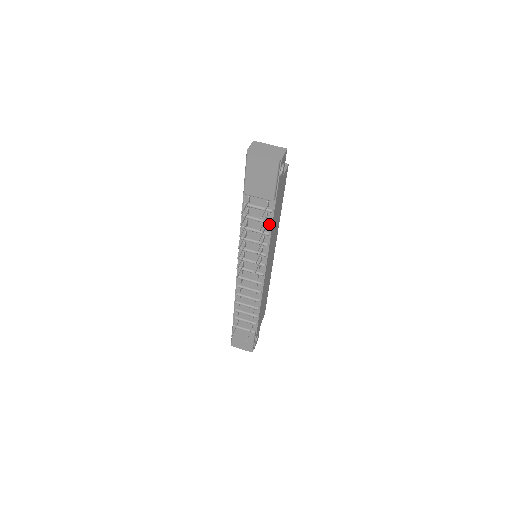
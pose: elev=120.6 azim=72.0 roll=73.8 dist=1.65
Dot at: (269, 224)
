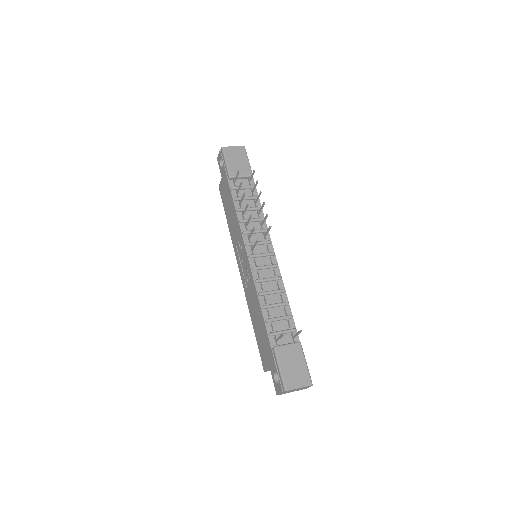
Dot at: occluded
